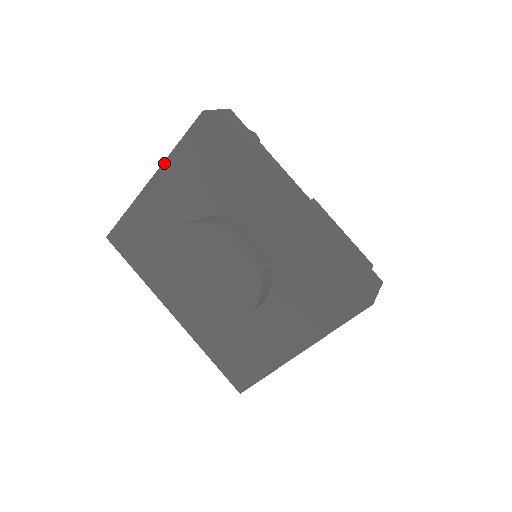
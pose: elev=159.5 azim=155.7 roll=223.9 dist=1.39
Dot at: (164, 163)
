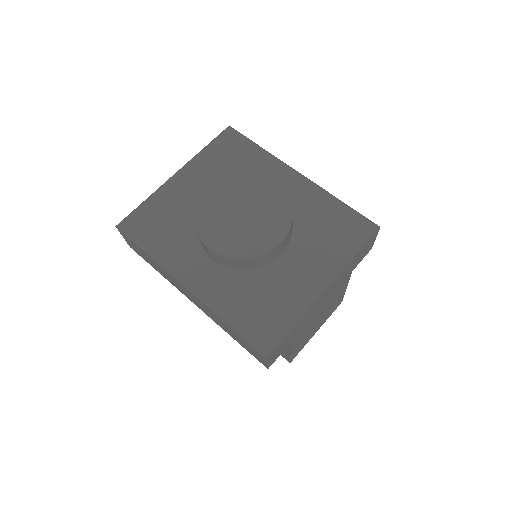
Dot at: (192, 159)
